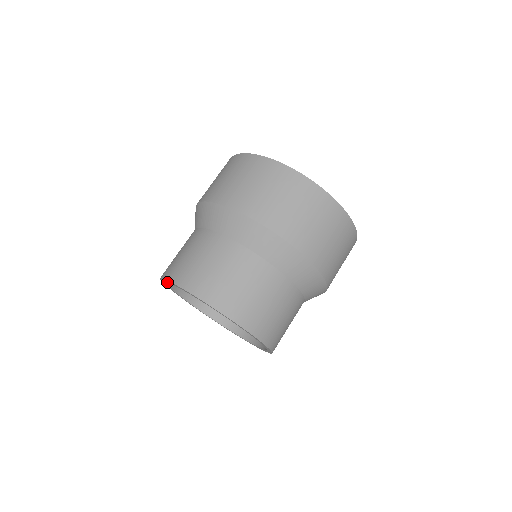
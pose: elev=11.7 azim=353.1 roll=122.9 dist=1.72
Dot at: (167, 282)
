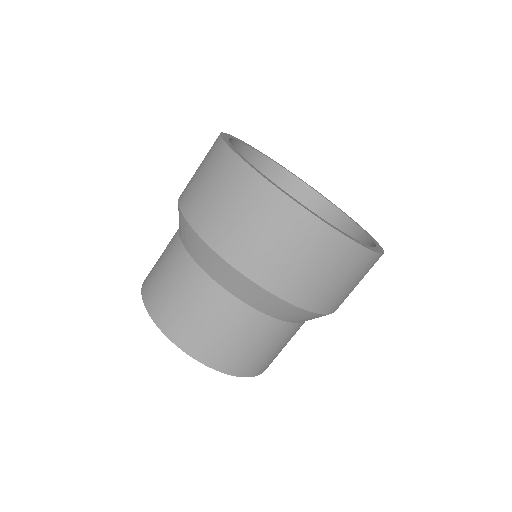
Dot at: occluded
